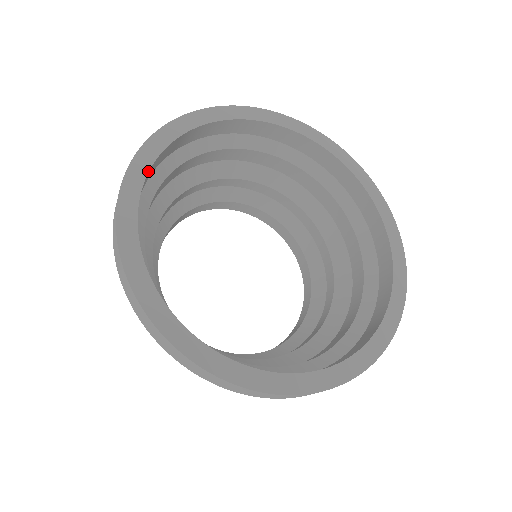
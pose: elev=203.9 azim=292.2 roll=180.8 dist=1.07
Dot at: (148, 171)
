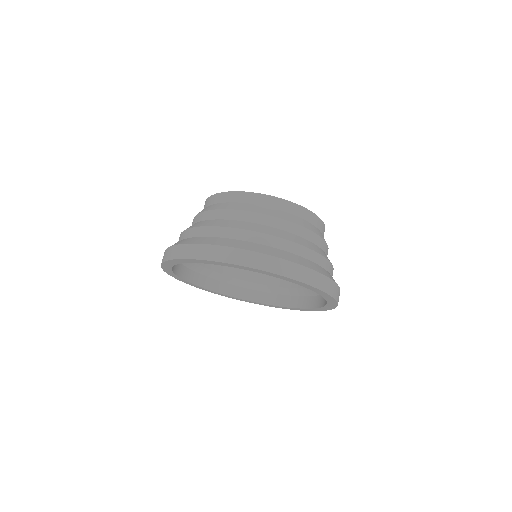
Dot at: (172, 271)
